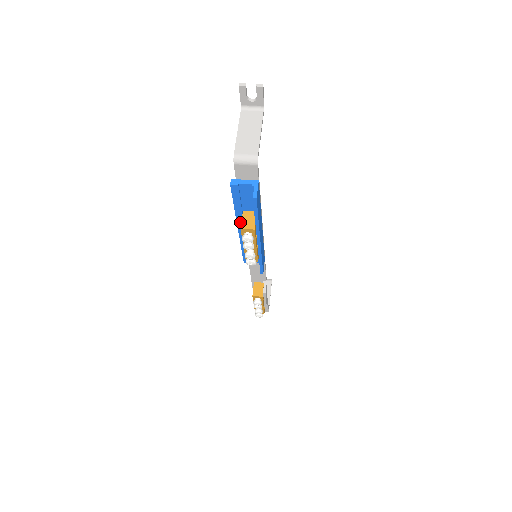
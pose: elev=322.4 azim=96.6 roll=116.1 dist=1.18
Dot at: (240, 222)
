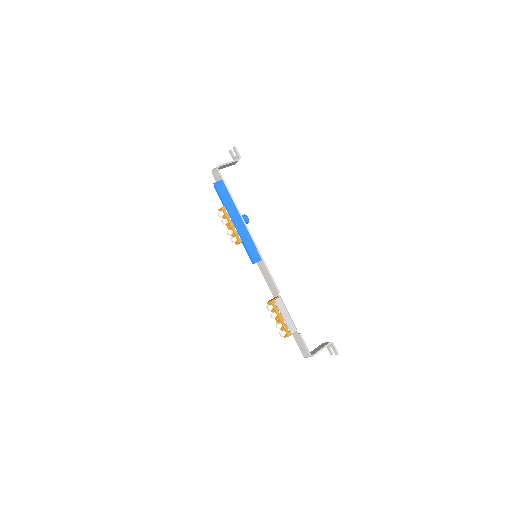
Dot at: occluded
